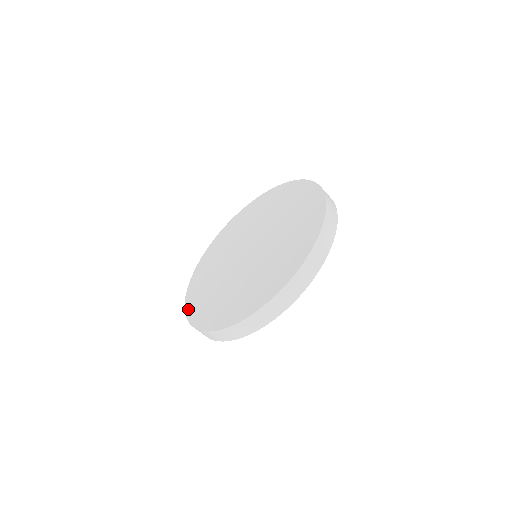
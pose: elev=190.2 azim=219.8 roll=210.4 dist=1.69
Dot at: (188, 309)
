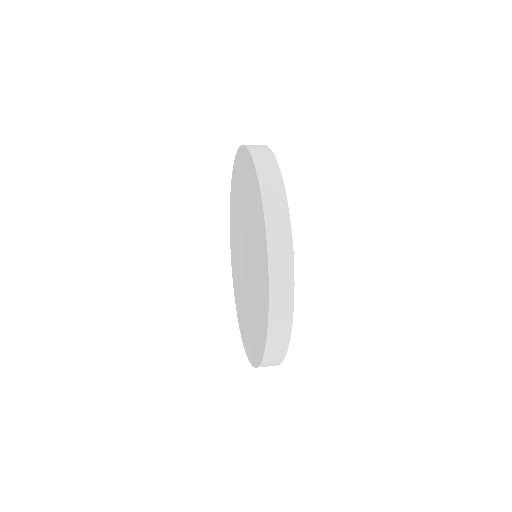
Dot at: (232, 268)
